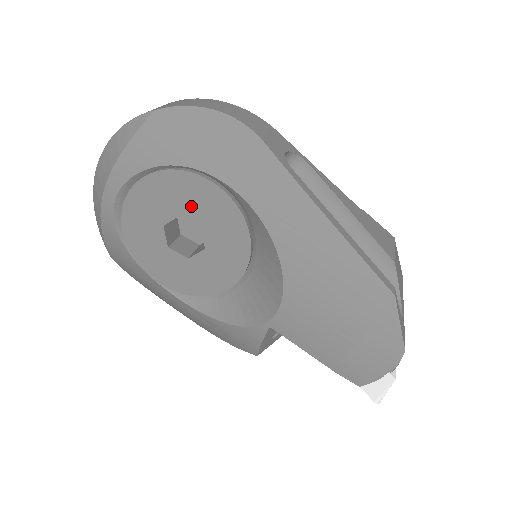
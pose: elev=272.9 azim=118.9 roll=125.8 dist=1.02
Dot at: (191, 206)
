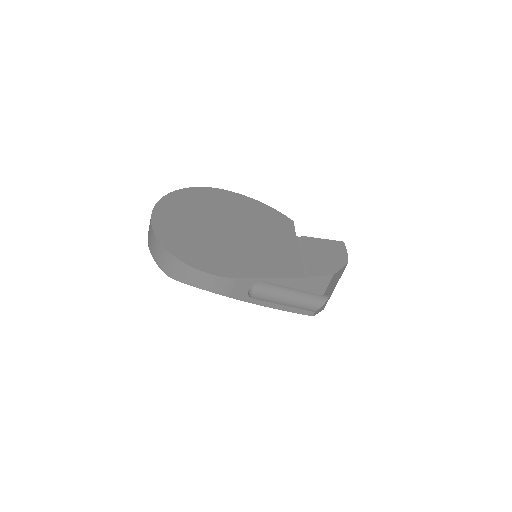
Dot at: occluded
